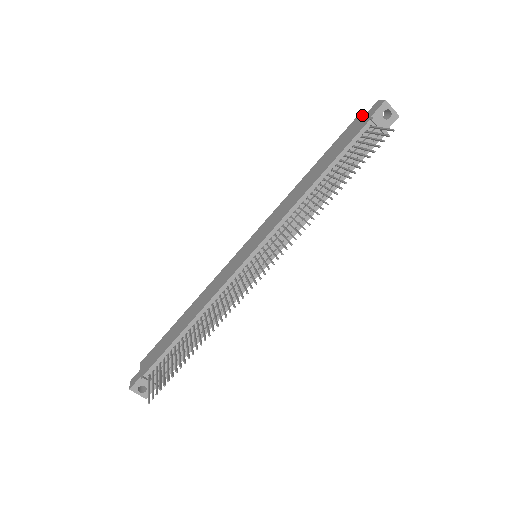
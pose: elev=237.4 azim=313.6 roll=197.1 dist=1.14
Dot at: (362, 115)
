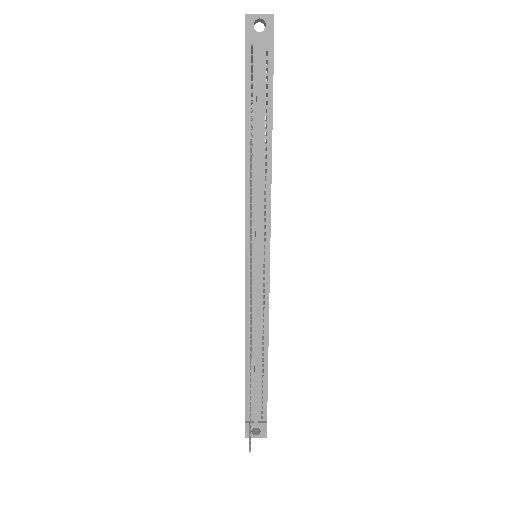
Dot at: occluded
